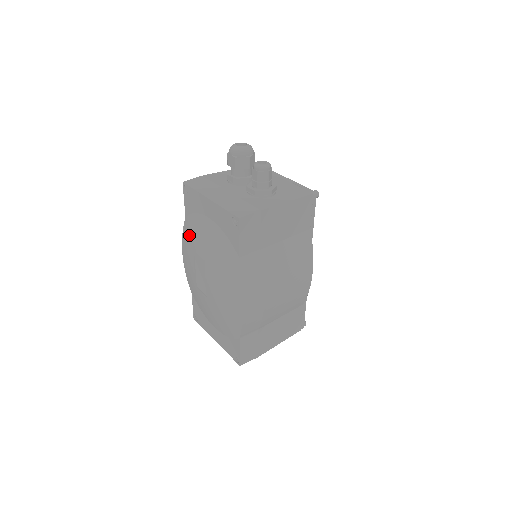
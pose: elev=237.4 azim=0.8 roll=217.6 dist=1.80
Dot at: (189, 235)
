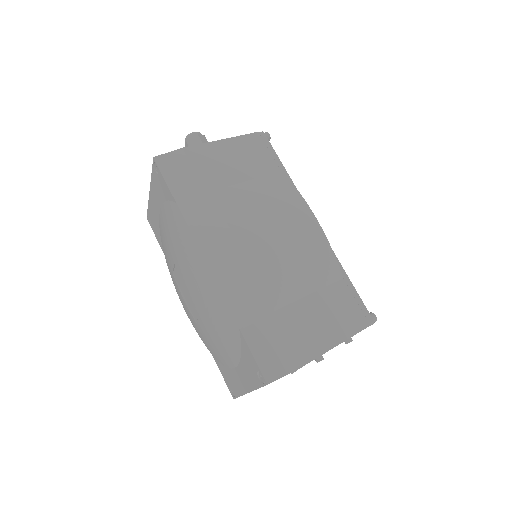
Dot at: (168, 265)
